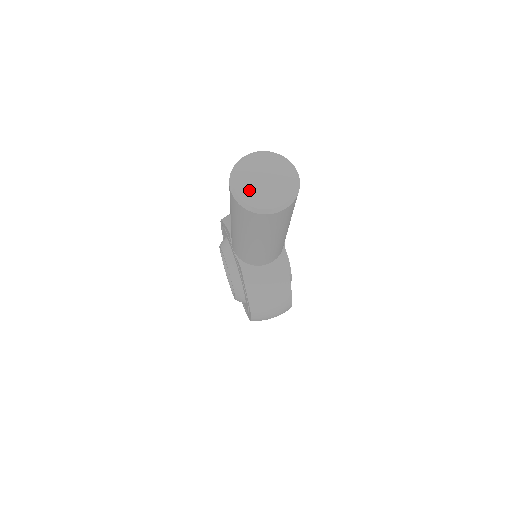
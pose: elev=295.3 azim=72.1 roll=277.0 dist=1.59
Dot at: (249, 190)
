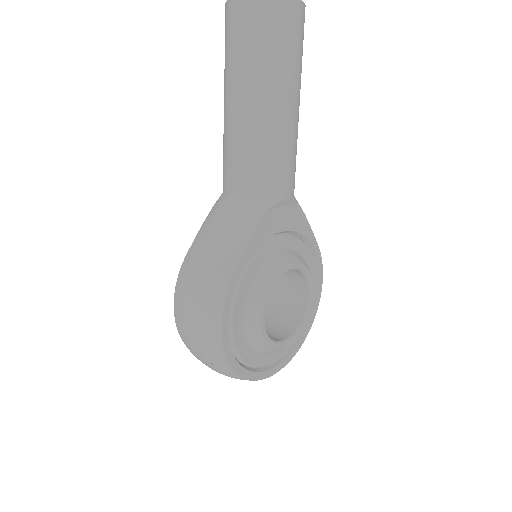
Dot at: occluded
